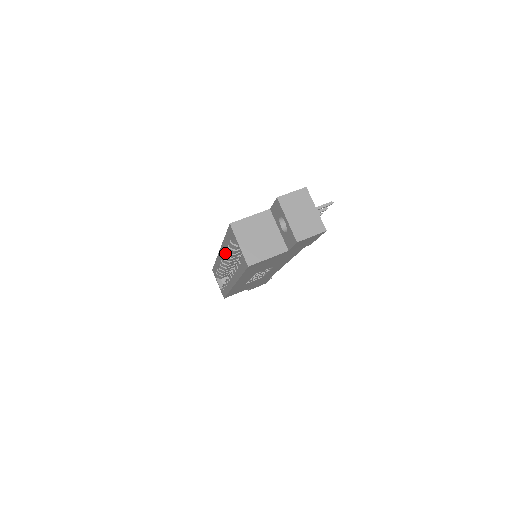
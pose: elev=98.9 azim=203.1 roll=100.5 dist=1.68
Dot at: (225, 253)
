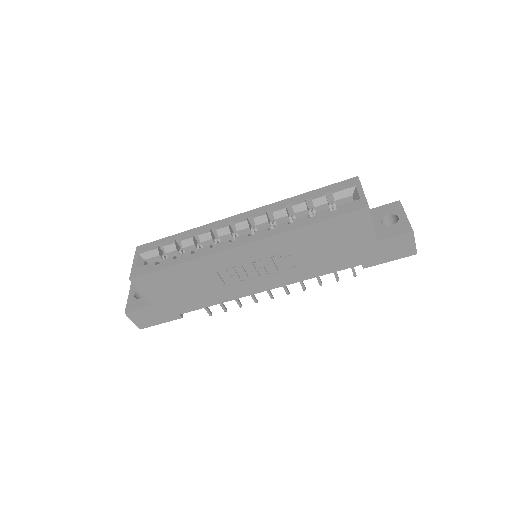
Dot at: (275, 209)
